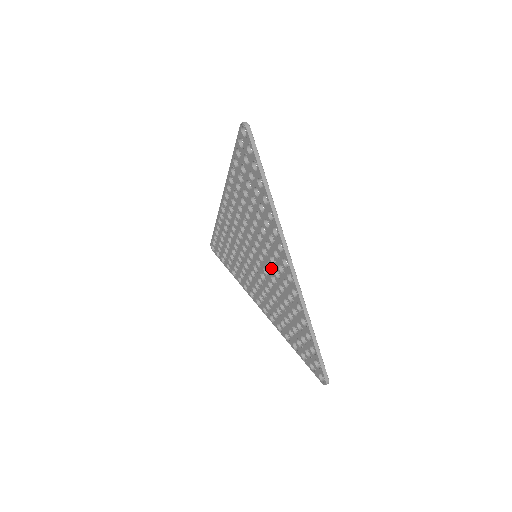
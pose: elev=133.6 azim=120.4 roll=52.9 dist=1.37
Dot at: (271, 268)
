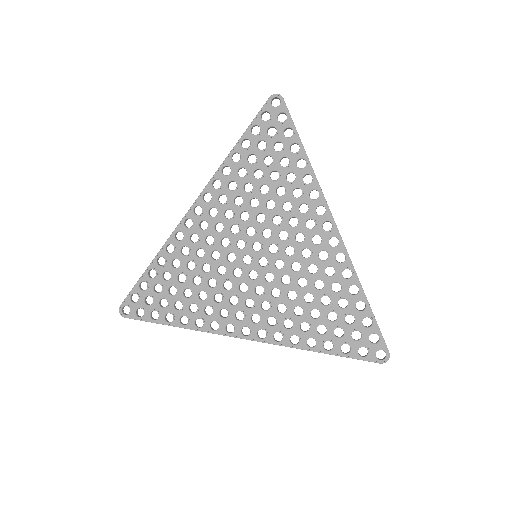
Dot at: (294, 251)
